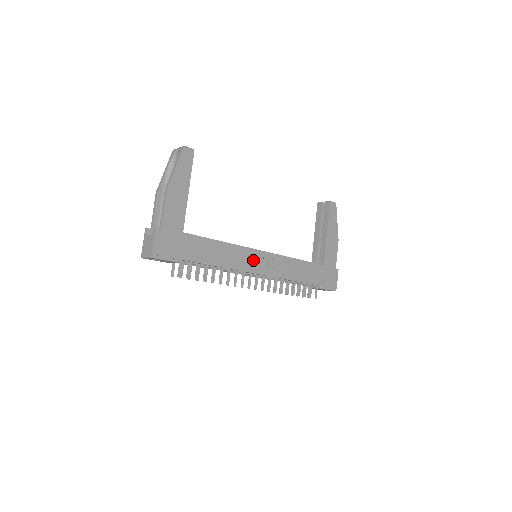
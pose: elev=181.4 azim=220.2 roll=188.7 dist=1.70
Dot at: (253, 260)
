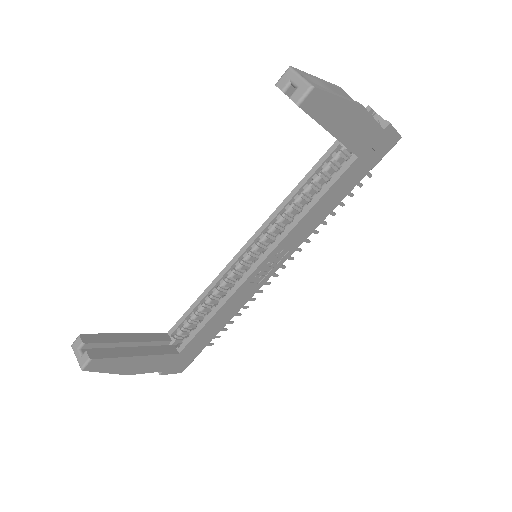
Dot at: (258, 278)
